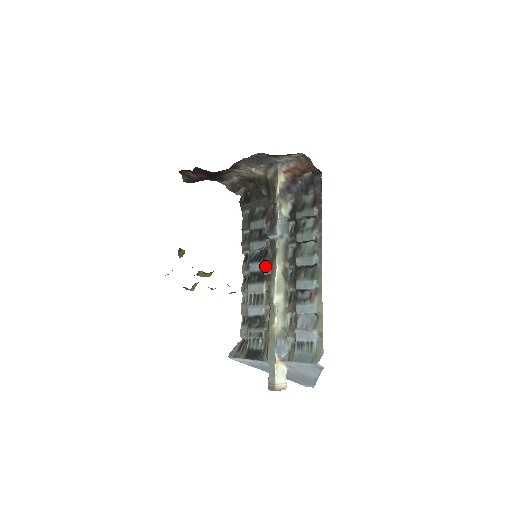
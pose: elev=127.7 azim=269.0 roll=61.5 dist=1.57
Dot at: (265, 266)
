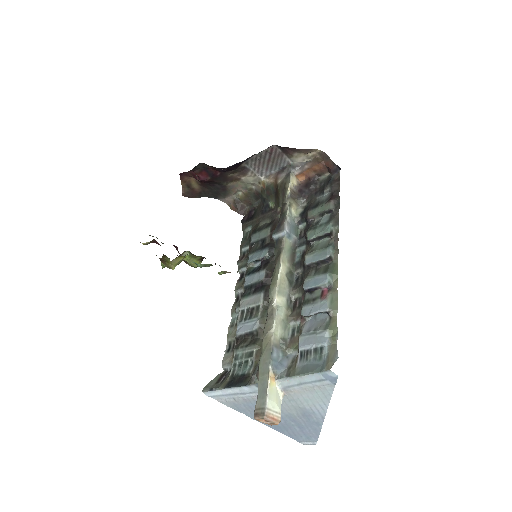
Dot at: (265, 275)
